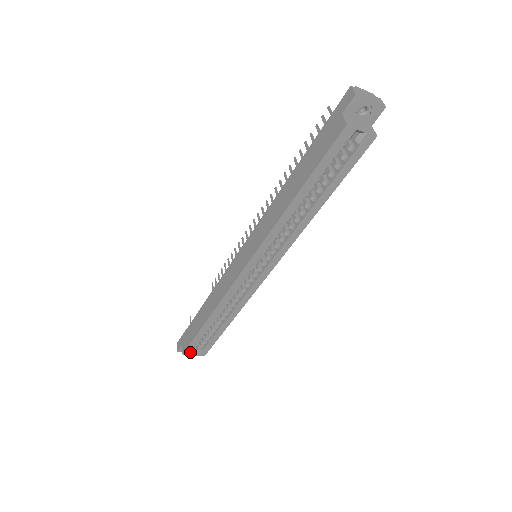
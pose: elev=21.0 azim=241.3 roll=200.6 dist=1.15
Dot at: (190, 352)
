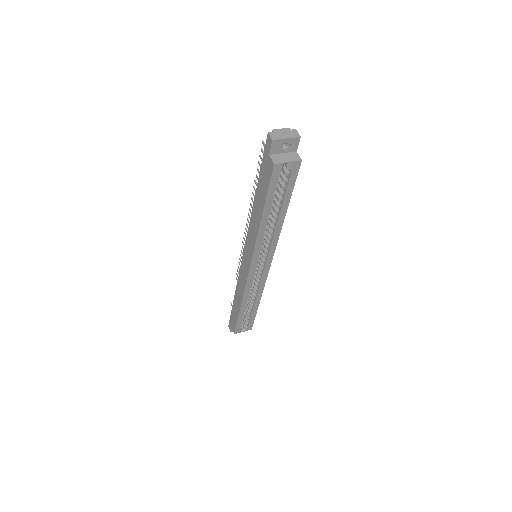
Dot at: (239, 331)
